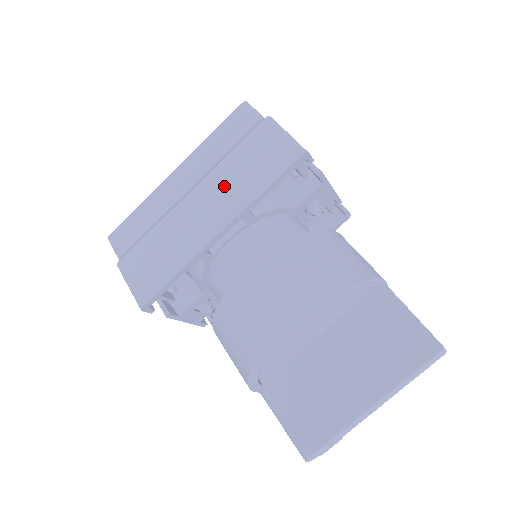
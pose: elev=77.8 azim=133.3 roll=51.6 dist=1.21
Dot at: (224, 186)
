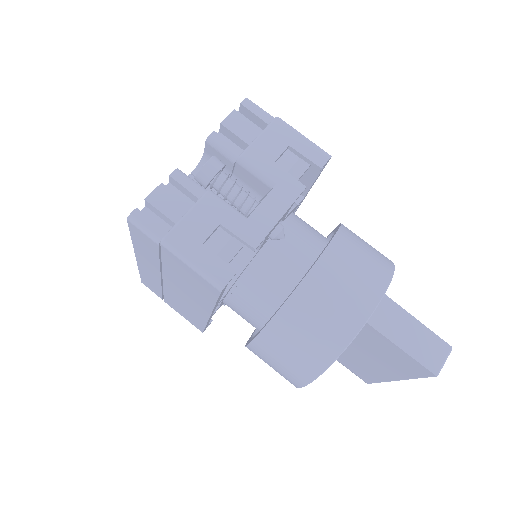
Dot at: (182, 287)
